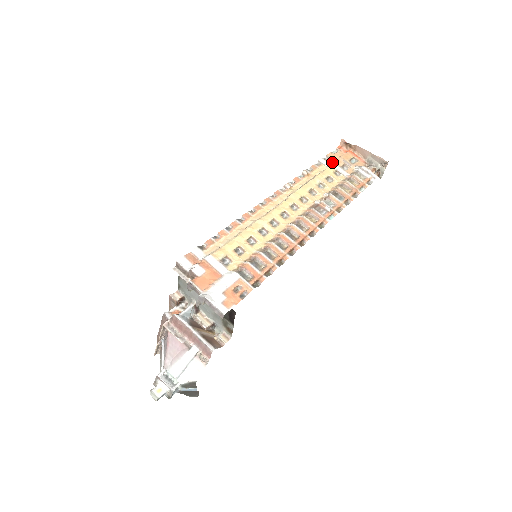
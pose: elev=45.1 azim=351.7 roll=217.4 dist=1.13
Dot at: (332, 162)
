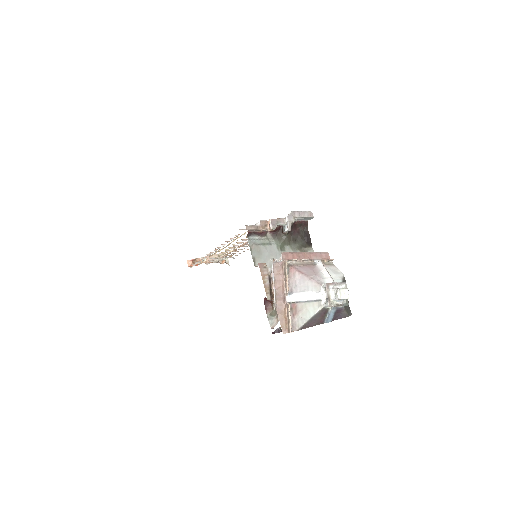
Dot at: occluded
